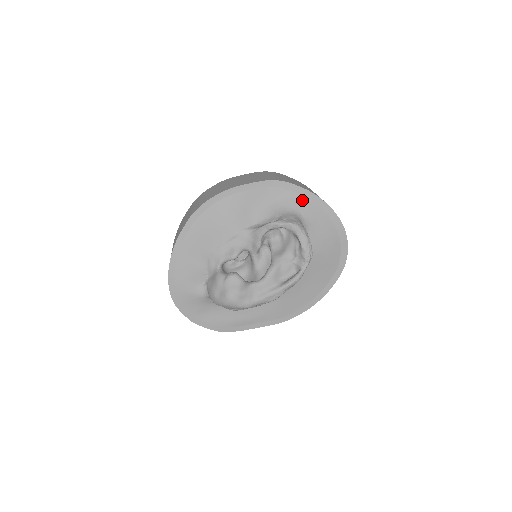
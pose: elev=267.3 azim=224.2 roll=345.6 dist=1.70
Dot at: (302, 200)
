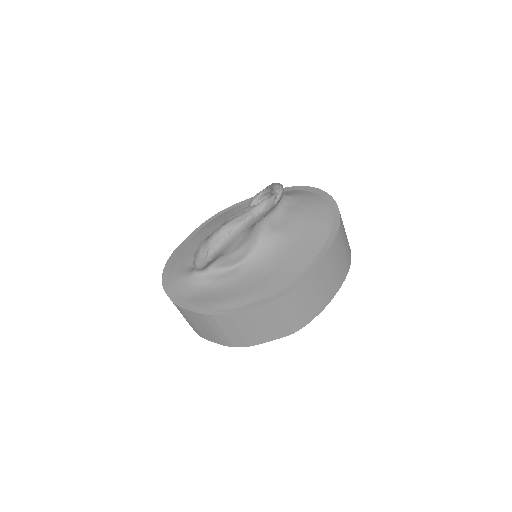
Dot at: (289, 192)
